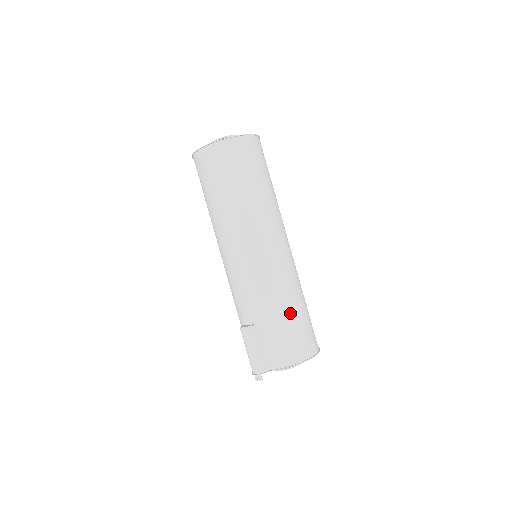
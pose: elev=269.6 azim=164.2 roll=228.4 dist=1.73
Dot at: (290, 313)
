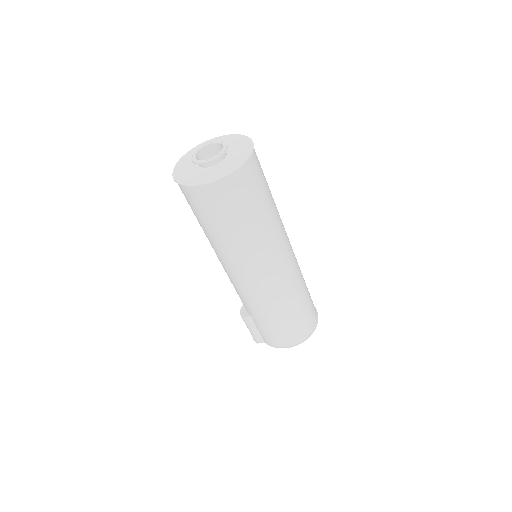
Dot at: (279, 319)
